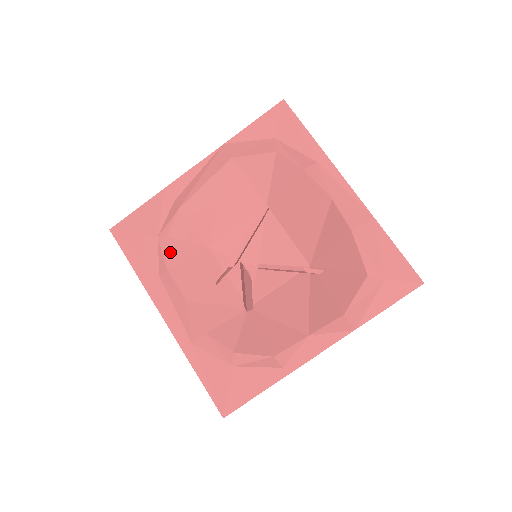
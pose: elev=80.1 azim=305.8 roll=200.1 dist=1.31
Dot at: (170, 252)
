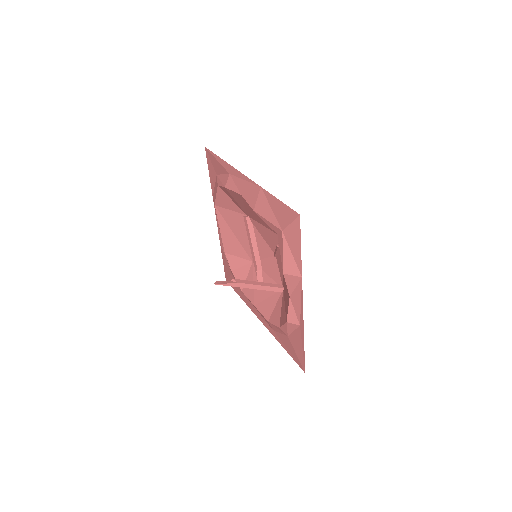
Dot at: occluded
